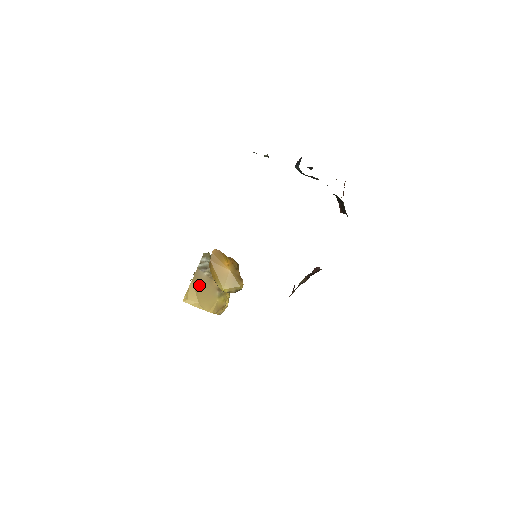
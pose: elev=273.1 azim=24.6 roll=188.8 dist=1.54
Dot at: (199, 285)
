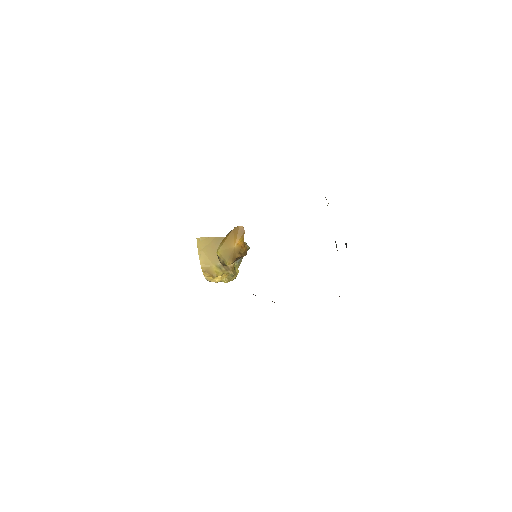
Dot at: (216, 244)
